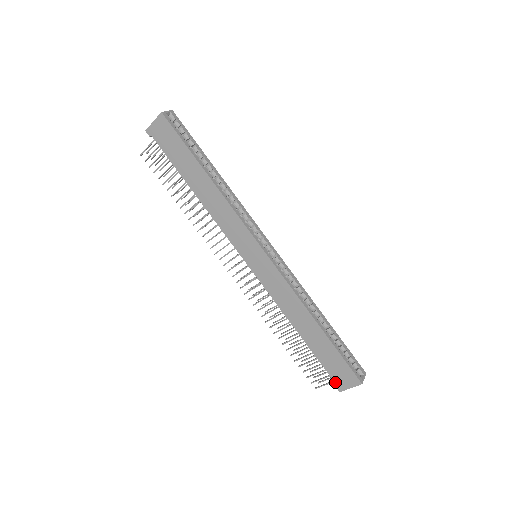
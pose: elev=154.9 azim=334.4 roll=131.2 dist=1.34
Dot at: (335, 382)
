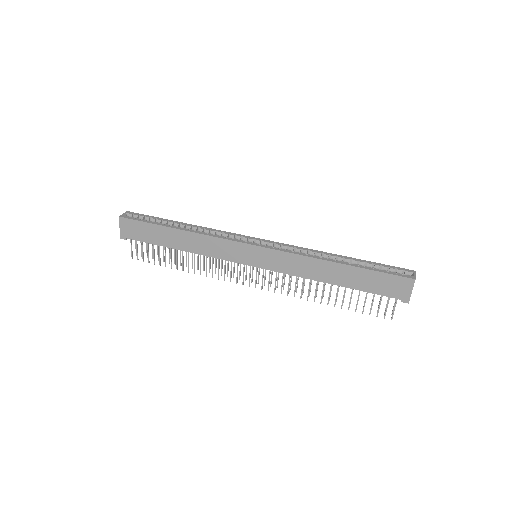
Dot at: (397, 298)
